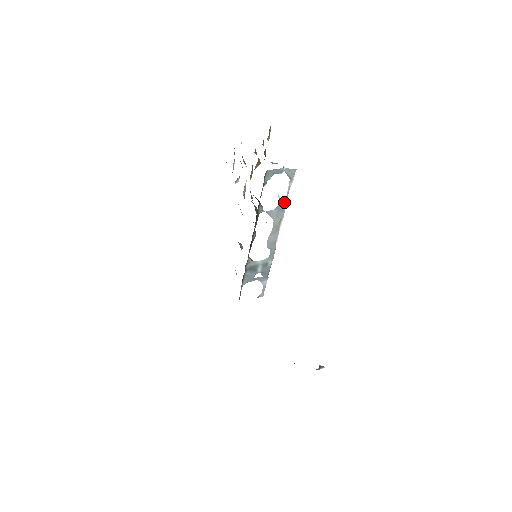
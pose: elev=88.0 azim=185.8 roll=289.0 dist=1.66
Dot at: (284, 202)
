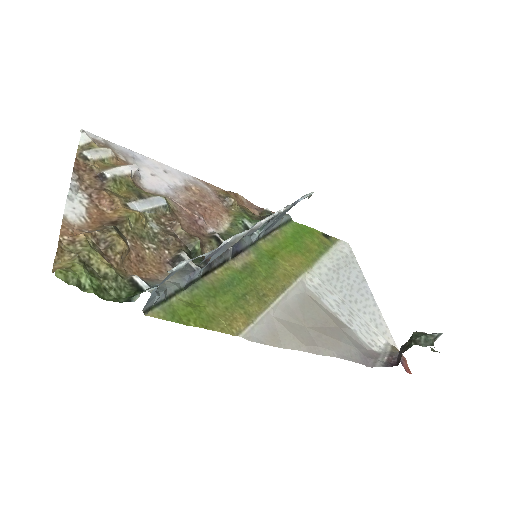
Dot at: (211, 253)
